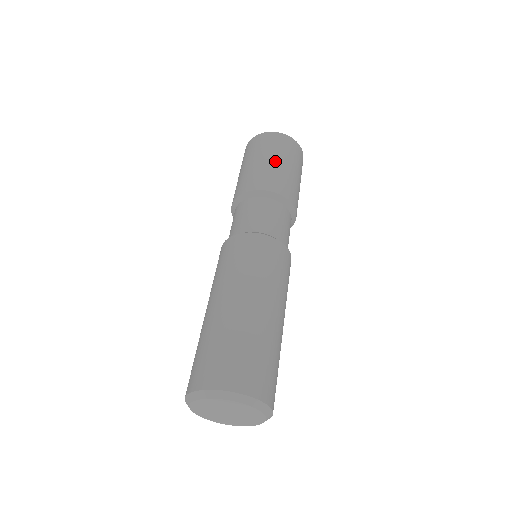
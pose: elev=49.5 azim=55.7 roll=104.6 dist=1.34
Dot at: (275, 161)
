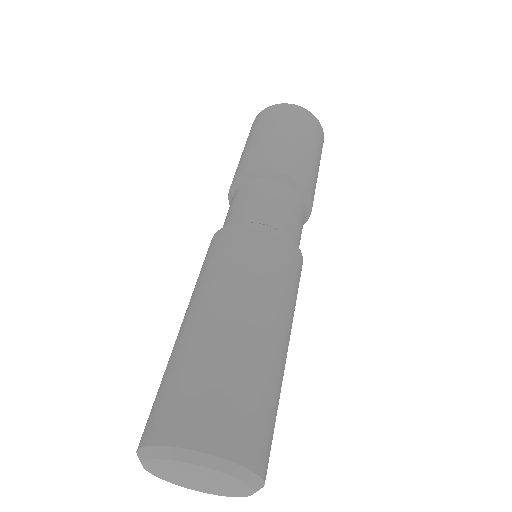
Dot at: (252, 142)
